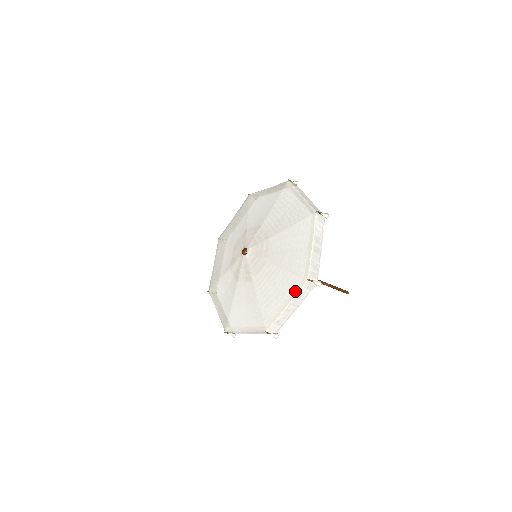
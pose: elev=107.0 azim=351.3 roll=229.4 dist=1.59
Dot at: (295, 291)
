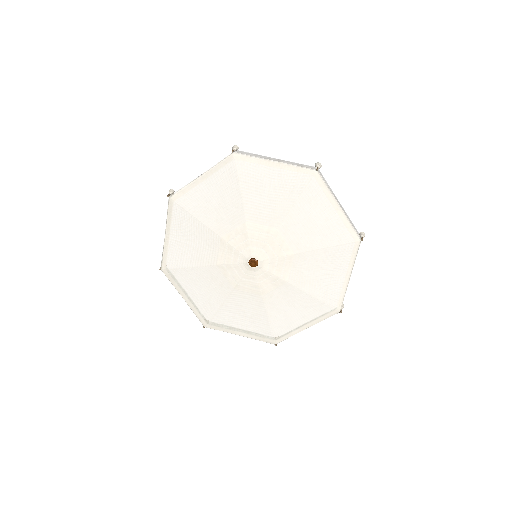
Dot at: (352, 259)
